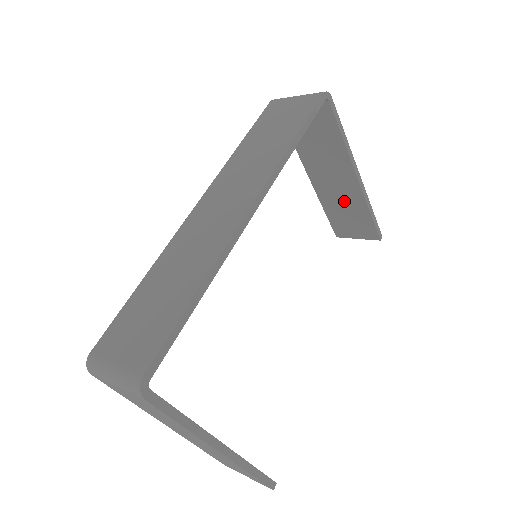
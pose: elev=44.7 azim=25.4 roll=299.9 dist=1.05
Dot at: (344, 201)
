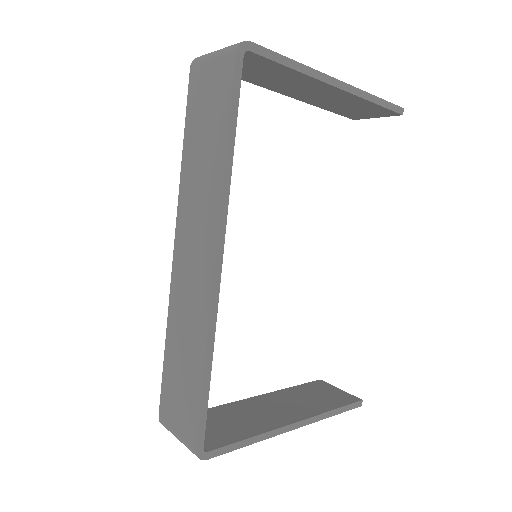
Dot at: (338, 102)
